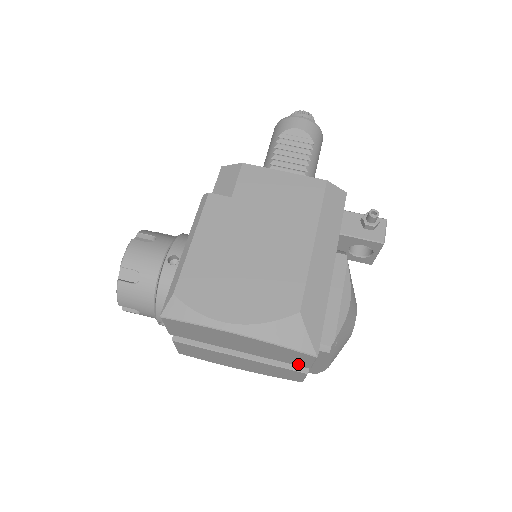
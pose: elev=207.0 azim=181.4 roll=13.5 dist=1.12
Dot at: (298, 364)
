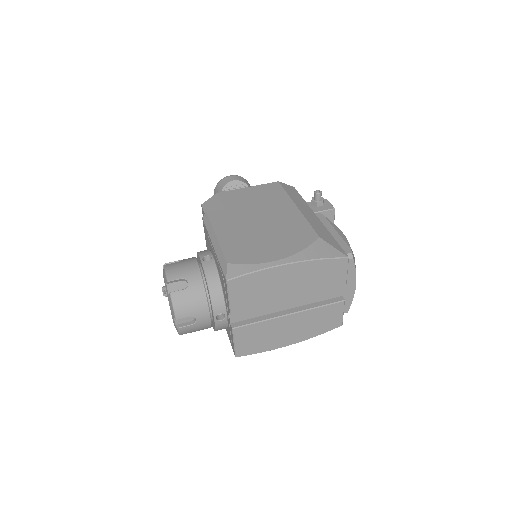
Dot at: (336, 286)
